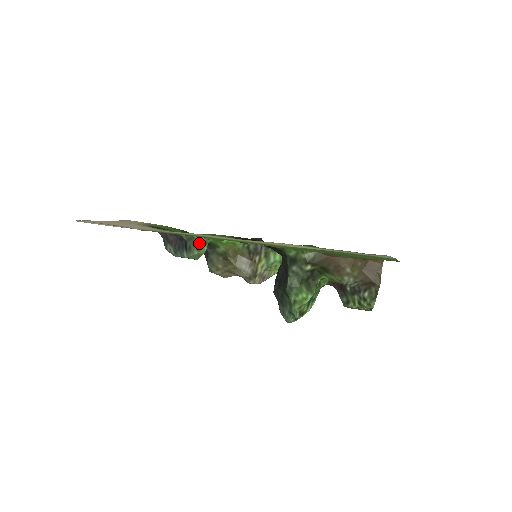
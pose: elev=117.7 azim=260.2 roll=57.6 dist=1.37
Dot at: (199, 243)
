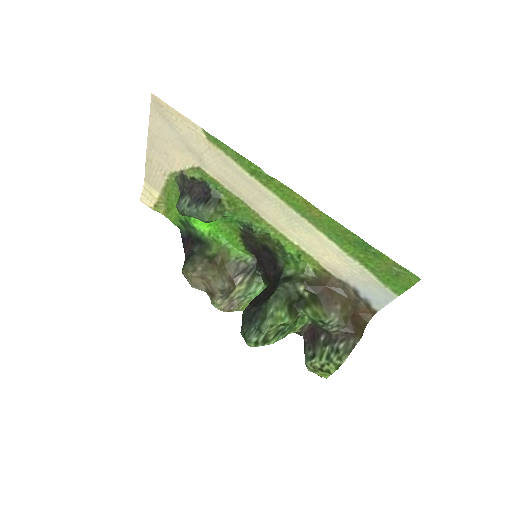
Dot at: (220, 206)
